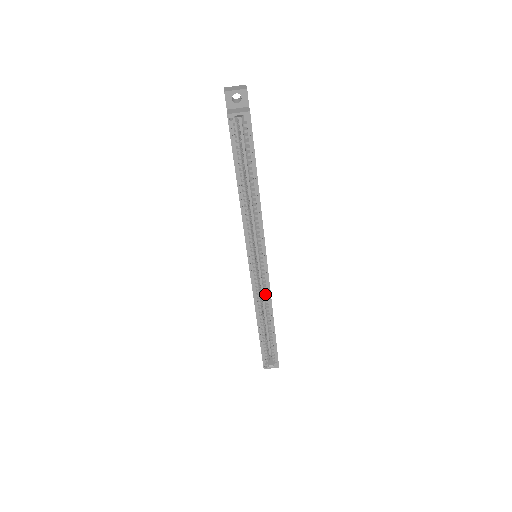
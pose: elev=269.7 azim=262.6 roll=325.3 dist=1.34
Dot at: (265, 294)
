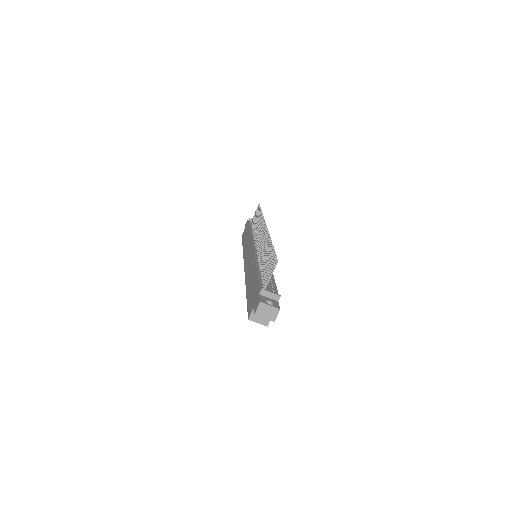
Dot at: occluded
